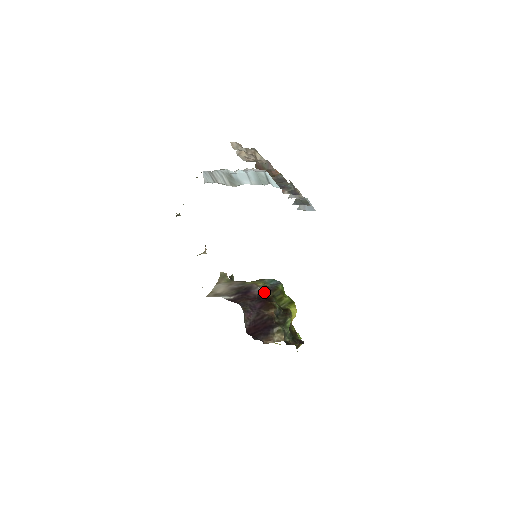
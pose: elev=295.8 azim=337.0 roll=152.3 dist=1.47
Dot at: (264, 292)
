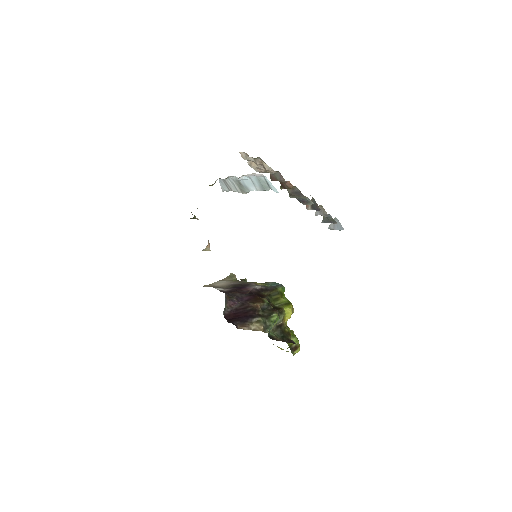
Dot at: (260, 290)
